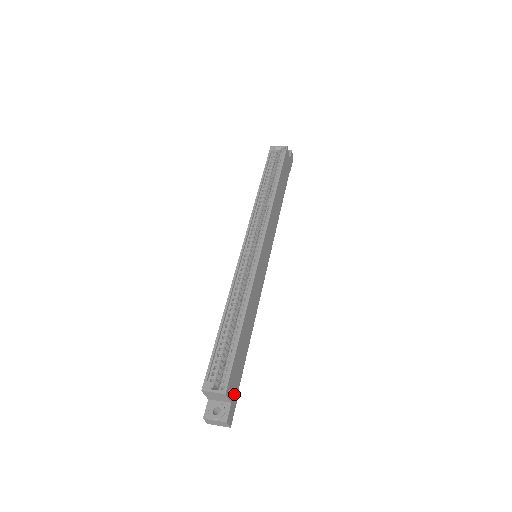
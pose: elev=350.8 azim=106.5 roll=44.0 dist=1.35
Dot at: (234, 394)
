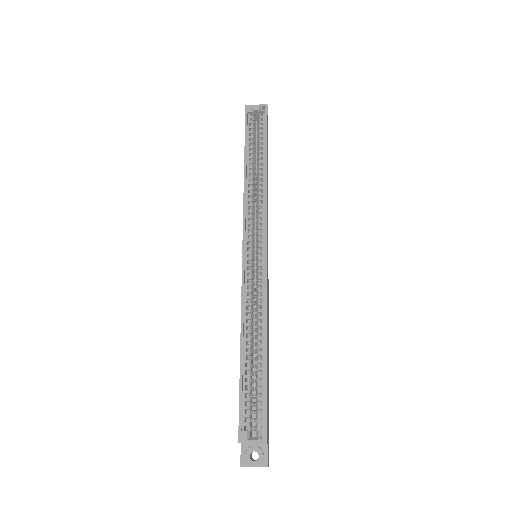
Dot at: (268, 431)
